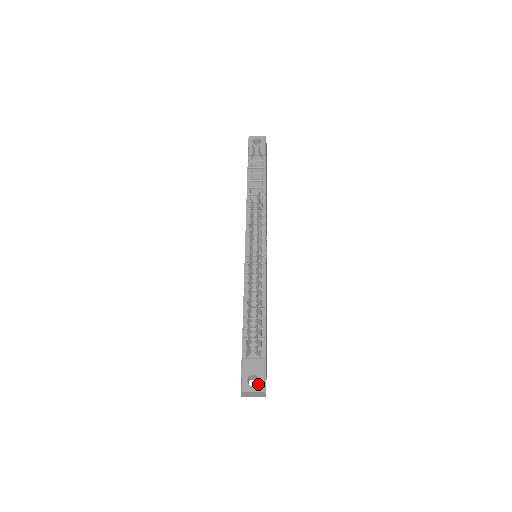
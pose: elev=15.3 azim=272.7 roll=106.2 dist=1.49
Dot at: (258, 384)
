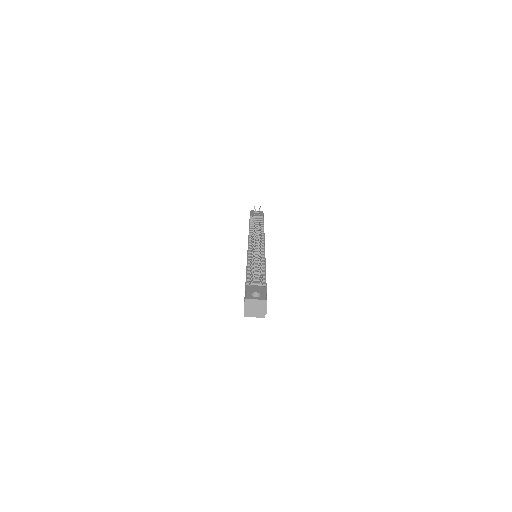
Dot at: (260, 296)
